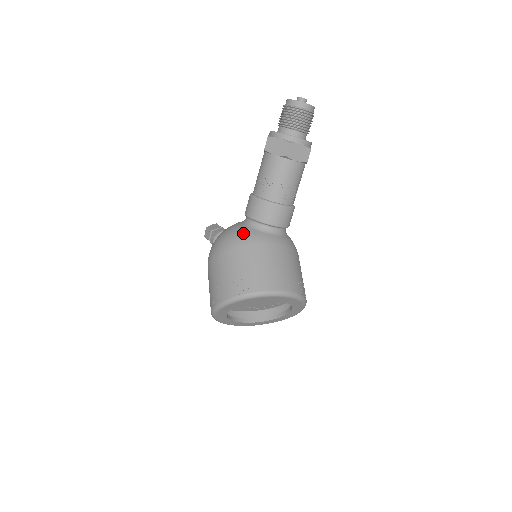
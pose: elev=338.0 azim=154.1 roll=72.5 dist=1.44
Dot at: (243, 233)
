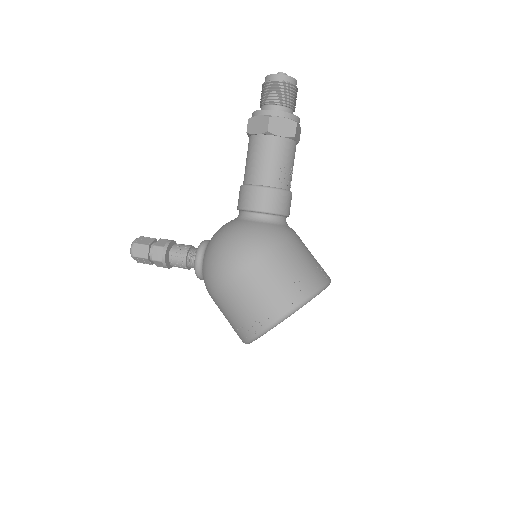
Dot at: (268, 230)
